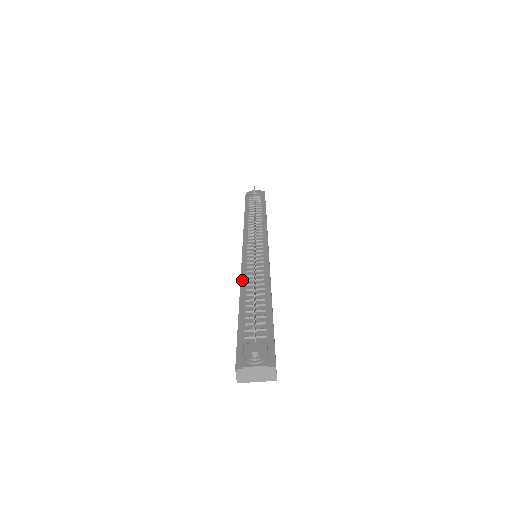
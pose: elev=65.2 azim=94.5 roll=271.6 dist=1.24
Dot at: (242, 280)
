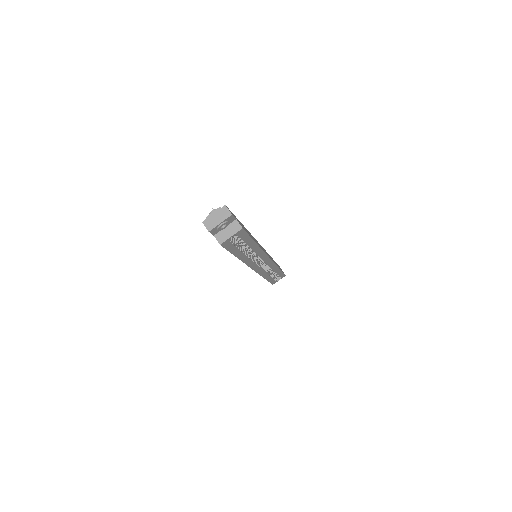
Dot at: occluded
